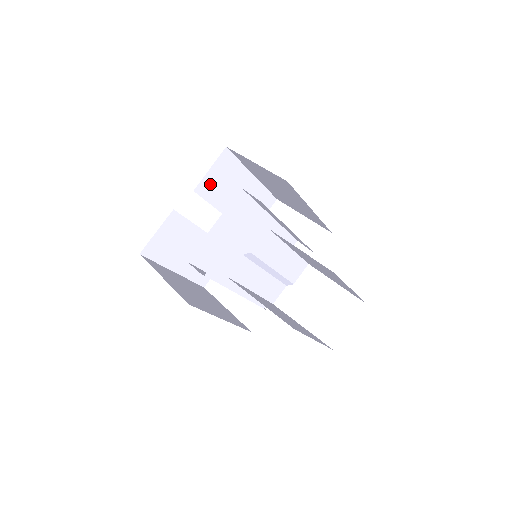
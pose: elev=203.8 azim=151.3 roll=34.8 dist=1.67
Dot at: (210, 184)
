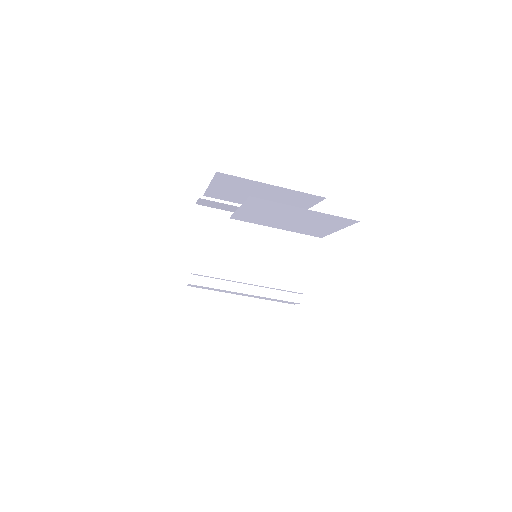
Dot at: occluded
